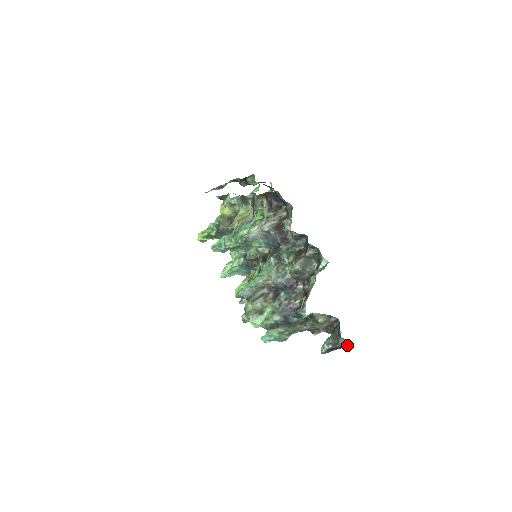
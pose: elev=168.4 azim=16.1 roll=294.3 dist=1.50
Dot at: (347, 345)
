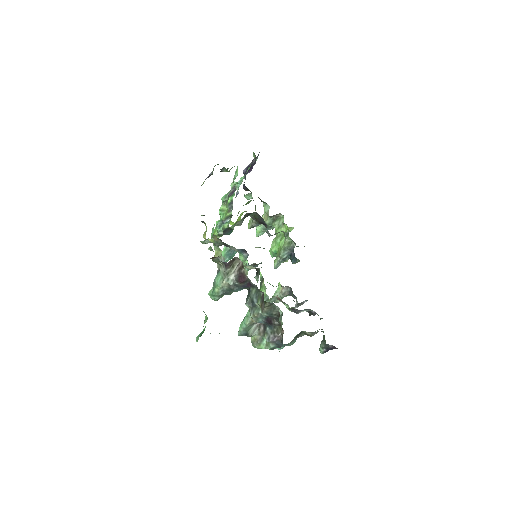
Dot at: (336, 348)
